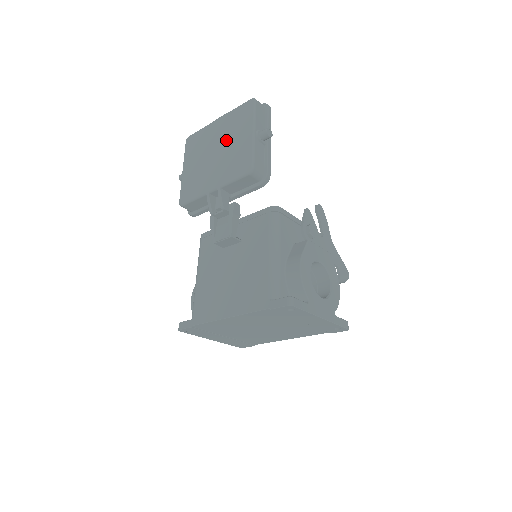
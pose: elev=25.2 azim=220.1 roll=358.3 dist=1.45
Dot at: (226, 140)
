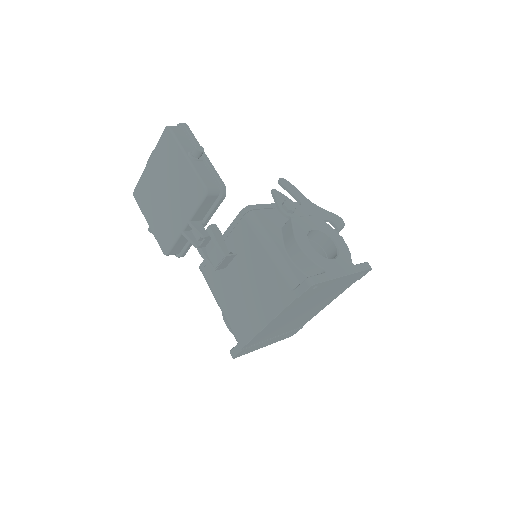
Dot at: (167, 177)
